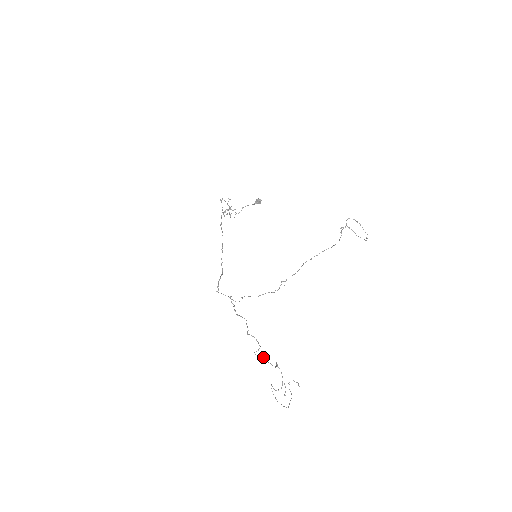
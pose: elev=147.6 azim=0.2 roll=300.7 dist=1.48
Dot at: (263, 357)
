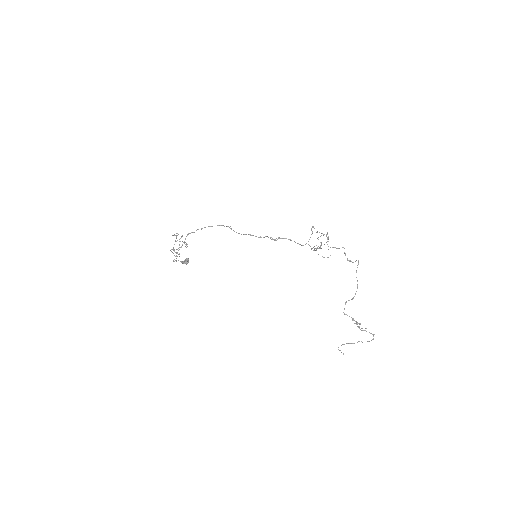
Dot at: (356, 272)
